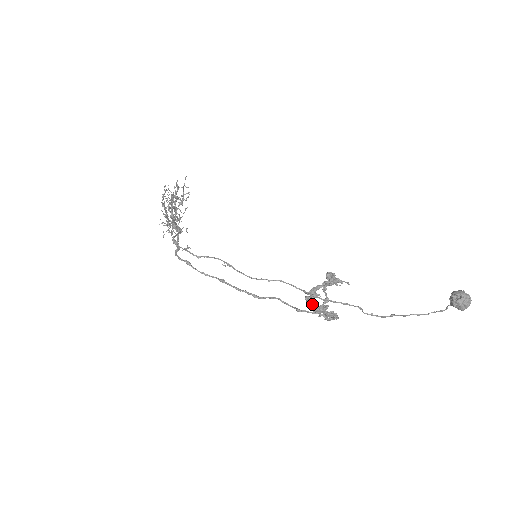
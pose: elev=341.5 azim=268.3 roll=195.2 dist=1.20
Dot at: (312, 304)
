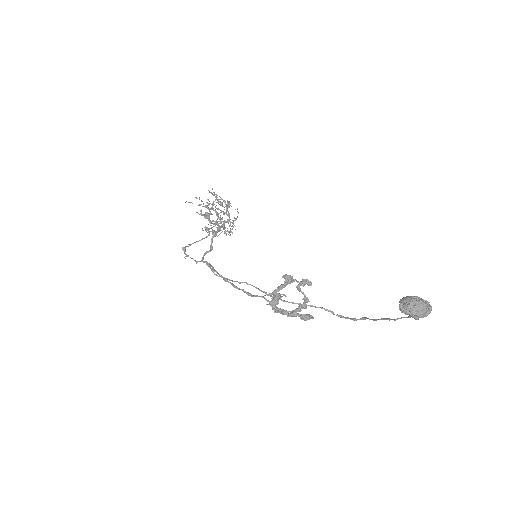
Dot at: (275, 305)
